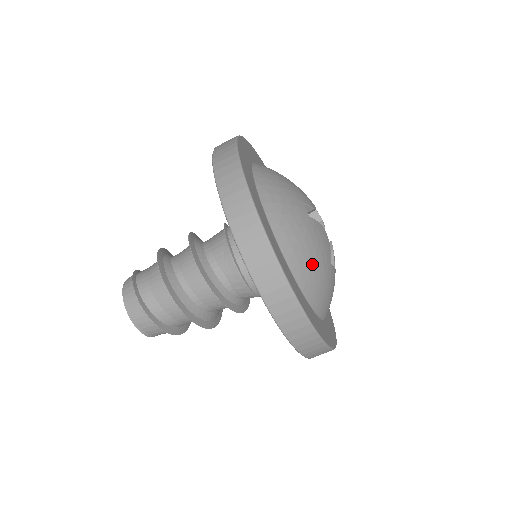
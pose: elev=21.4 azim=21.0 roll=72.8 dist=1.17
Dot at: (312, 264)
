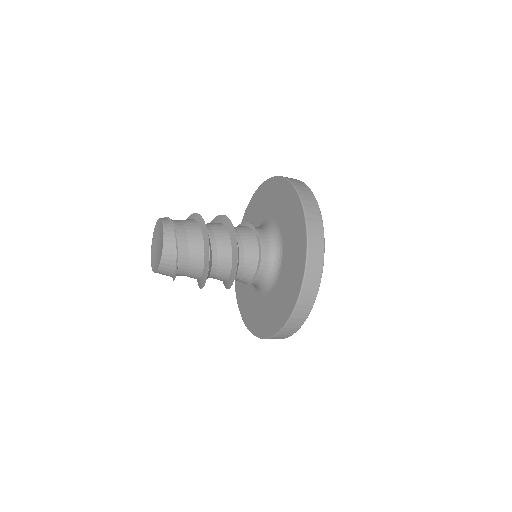
Dot at: occluded
